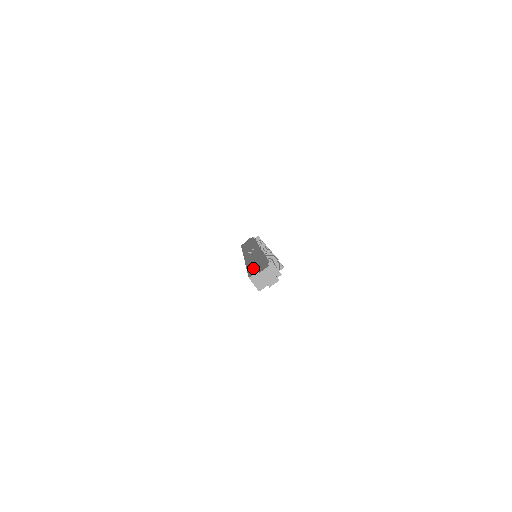
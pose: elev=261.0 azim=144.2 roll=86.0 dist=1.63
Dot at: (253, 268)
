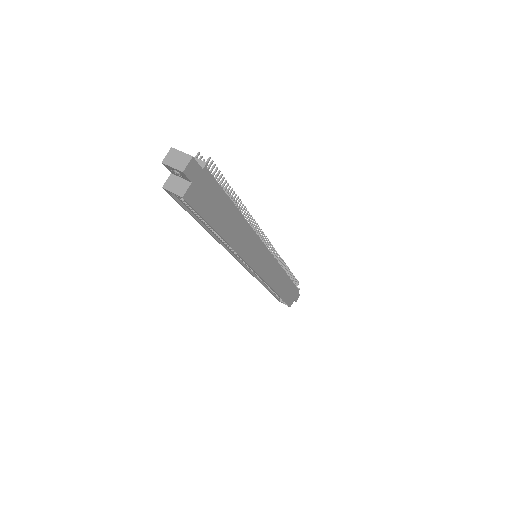
Dot at: occluded
